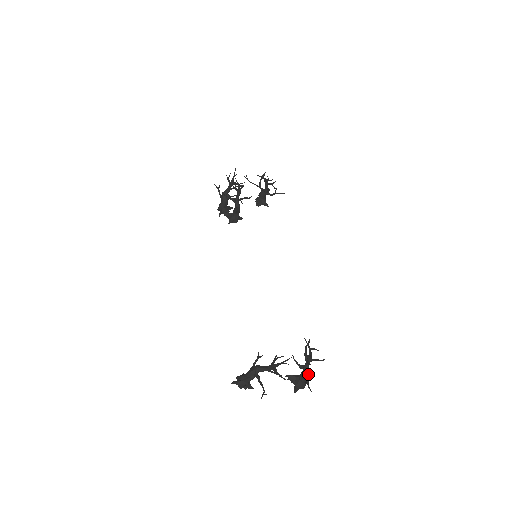
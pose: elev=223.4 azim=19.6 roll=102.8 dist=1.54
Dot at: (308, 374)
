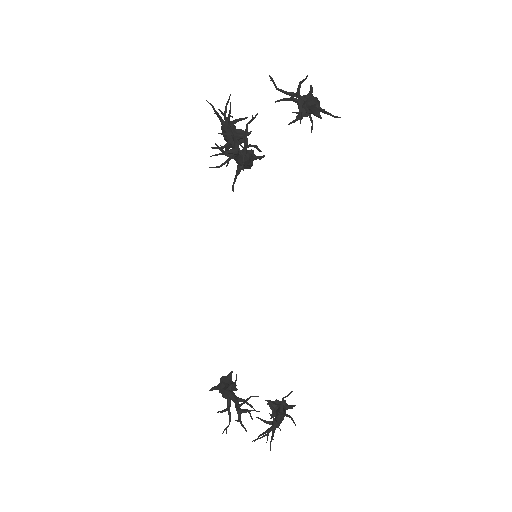
Dot at: occluded
